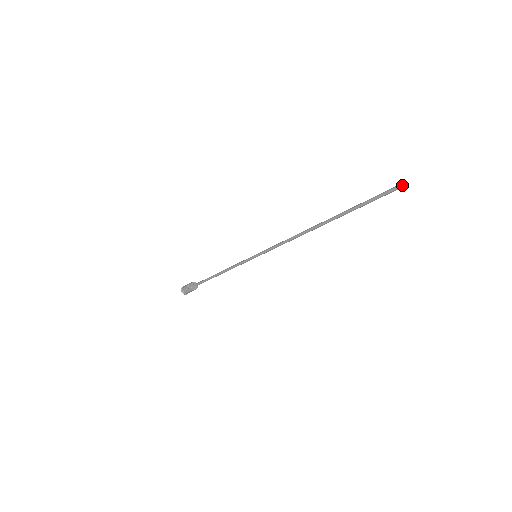
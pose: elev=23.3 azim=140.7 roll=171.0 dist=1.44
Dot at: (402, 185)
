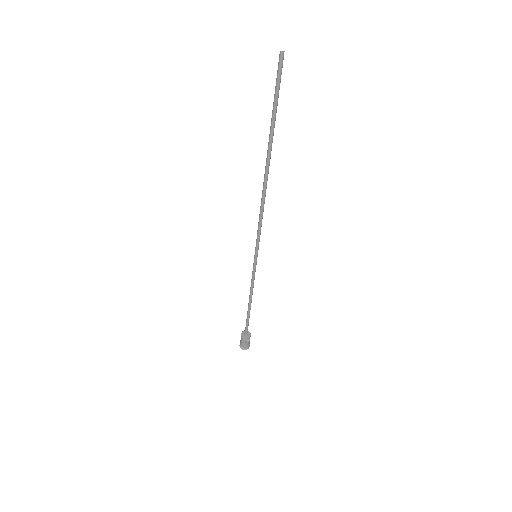
Dot at: (279, 54)
